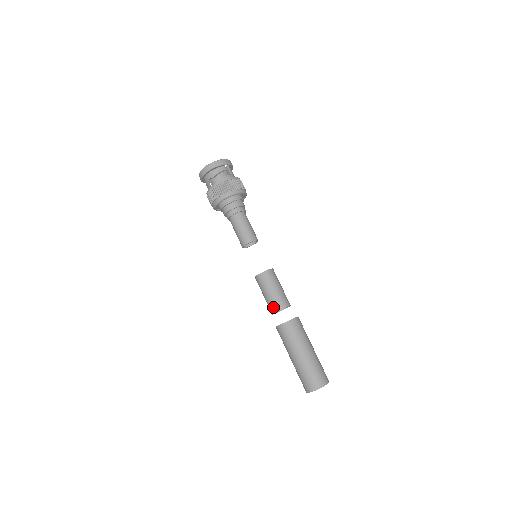
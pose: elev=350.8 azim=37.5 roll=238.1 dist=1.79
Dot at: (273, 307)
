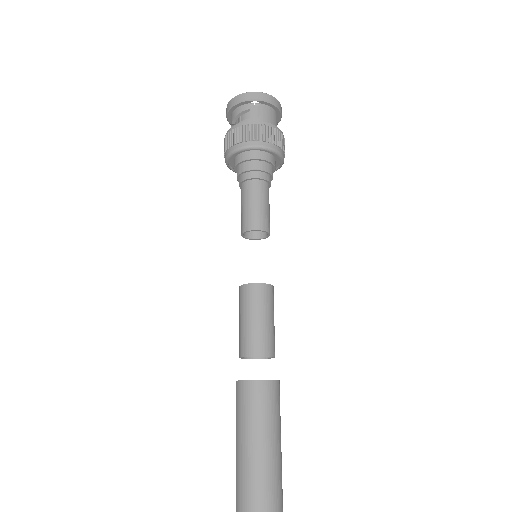
Dot at: (239, 347)
